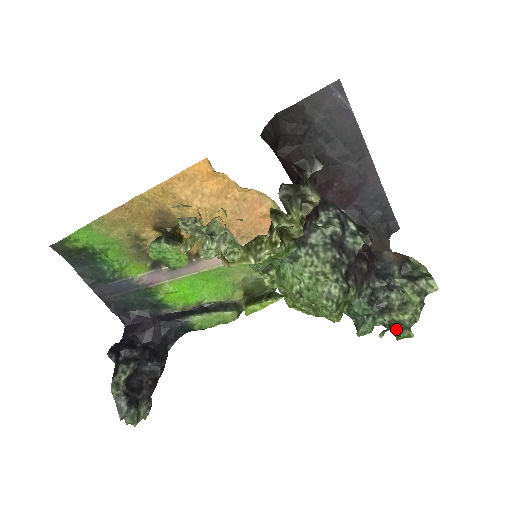
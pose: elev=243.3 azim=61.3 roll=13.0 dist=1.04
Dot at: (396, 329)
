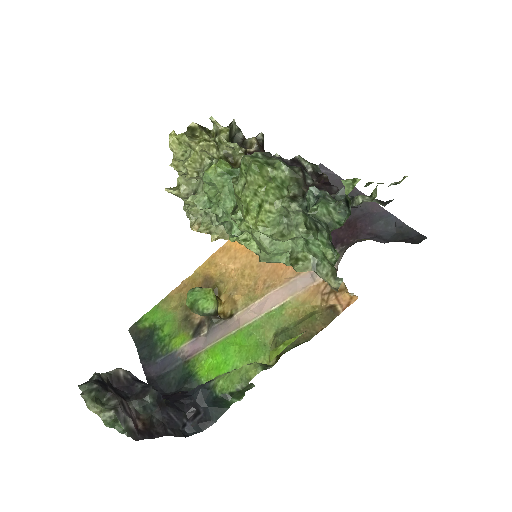
Dot at: occluded
